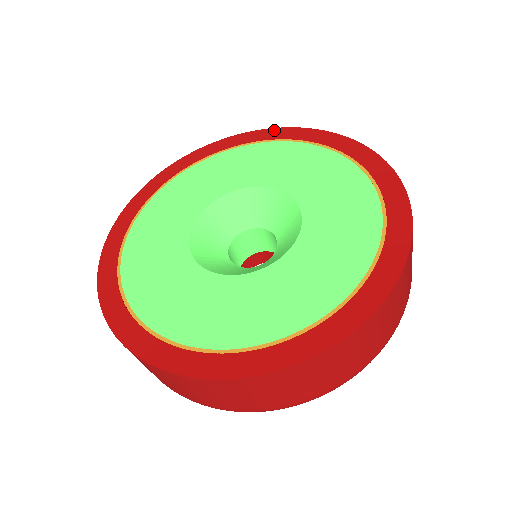
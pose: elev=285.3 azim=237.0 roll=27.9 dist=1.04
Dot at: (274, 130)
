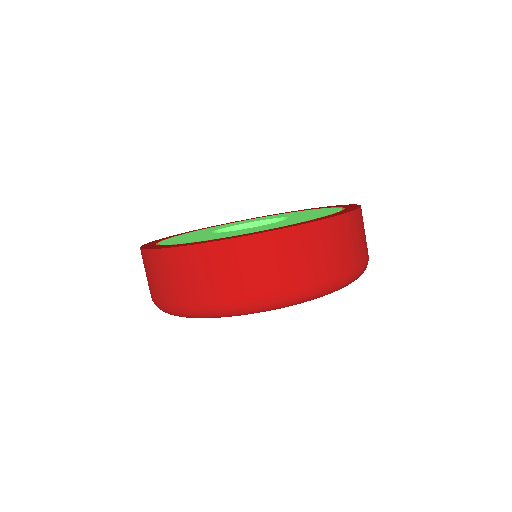
Dot at: occluded
